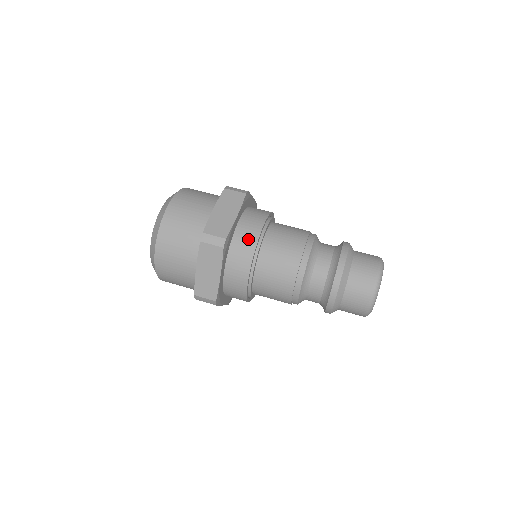
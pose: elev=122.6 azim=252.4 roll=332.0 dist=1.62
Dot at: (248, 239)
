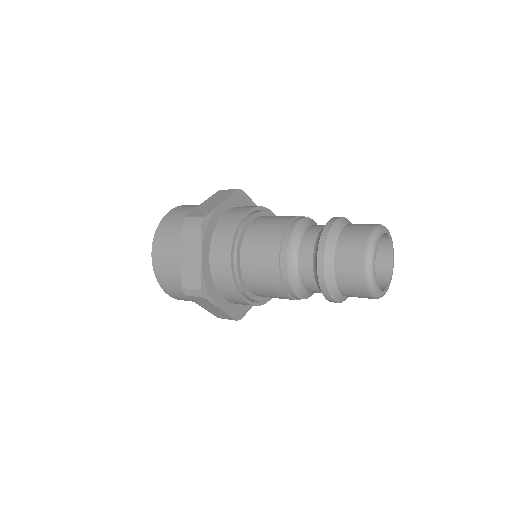
Dot at: (231, 221)
